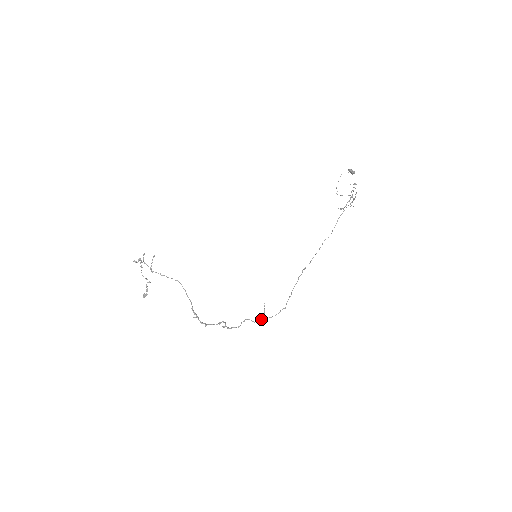
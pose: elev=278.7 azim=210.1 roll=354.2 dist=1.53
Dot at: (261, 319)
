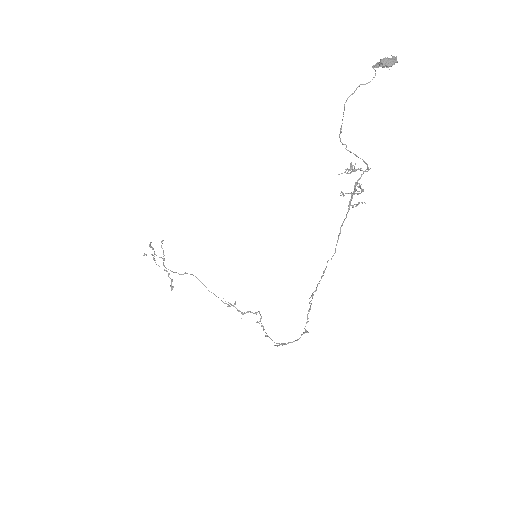
Dot at: (280, 344)
